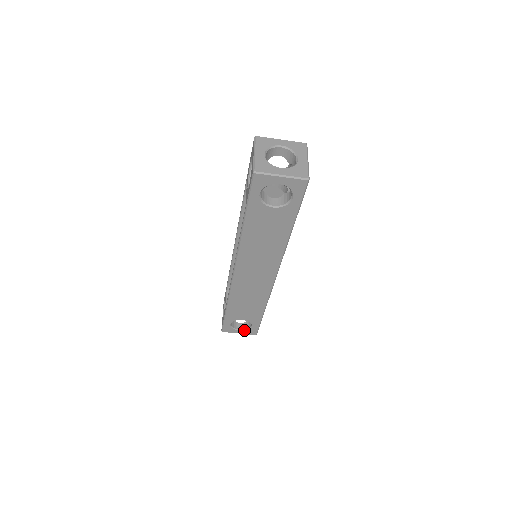
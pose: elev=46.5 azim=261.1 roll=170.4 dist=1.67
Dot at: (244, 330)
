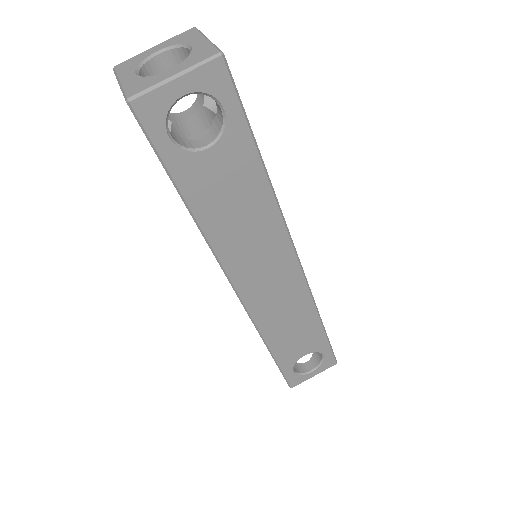
Dot at: (317, 367)
